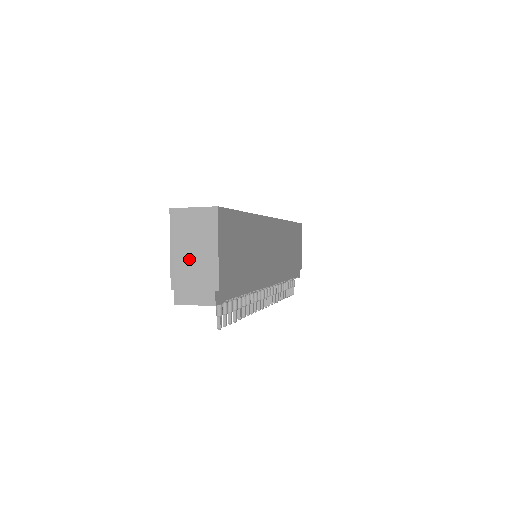
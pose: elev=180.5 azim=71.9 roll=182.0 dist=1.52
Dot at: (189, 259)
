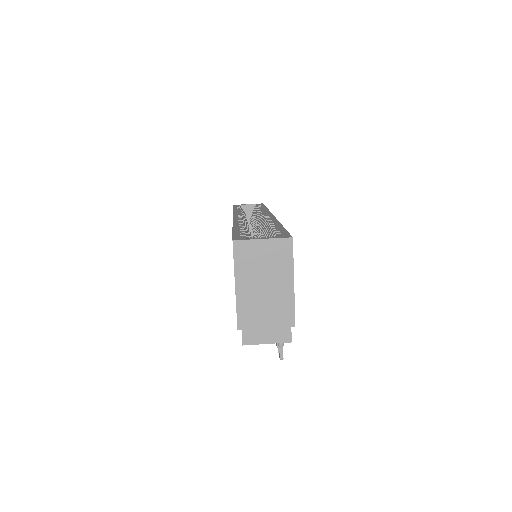
Dot at: (259, 296)
